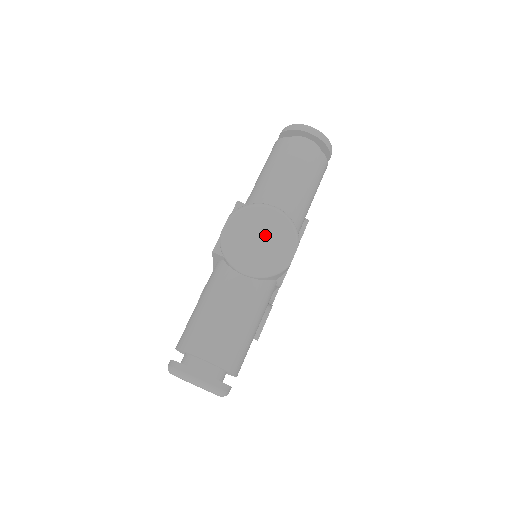
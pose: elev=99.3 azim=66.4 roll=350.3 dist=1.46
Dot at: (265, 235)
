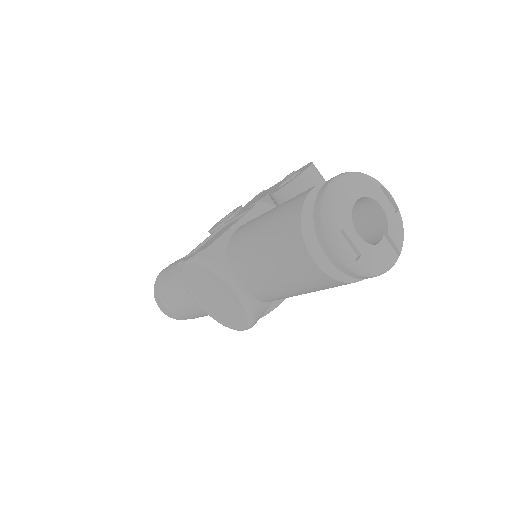
Dot at: (219, 300)
